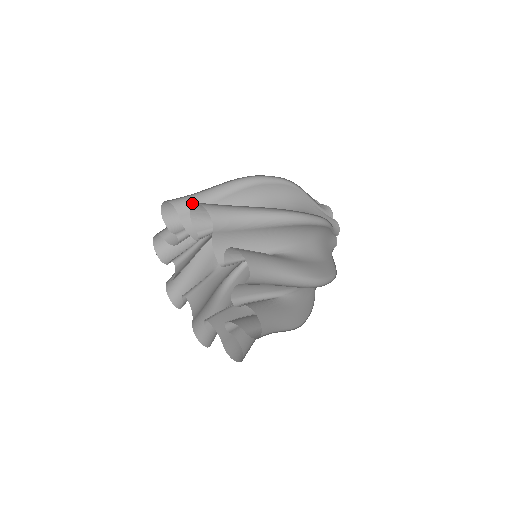
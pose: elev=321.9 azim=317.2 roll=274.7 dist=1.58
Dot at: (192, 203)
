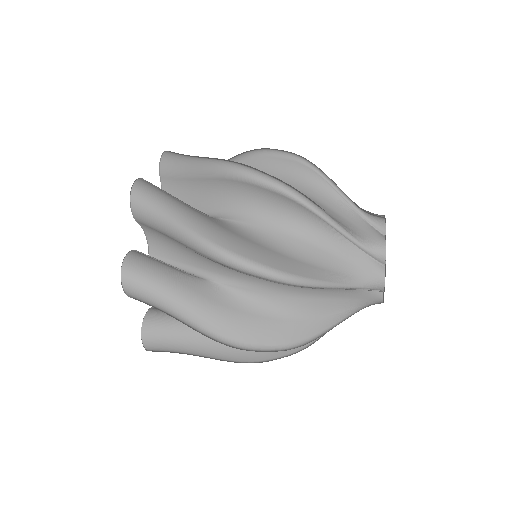
Dot at: occluded
